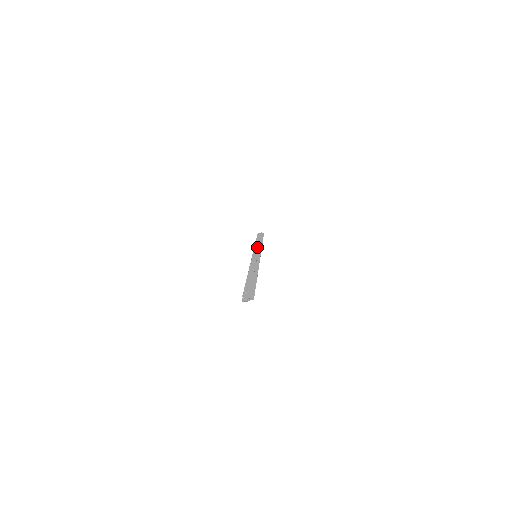
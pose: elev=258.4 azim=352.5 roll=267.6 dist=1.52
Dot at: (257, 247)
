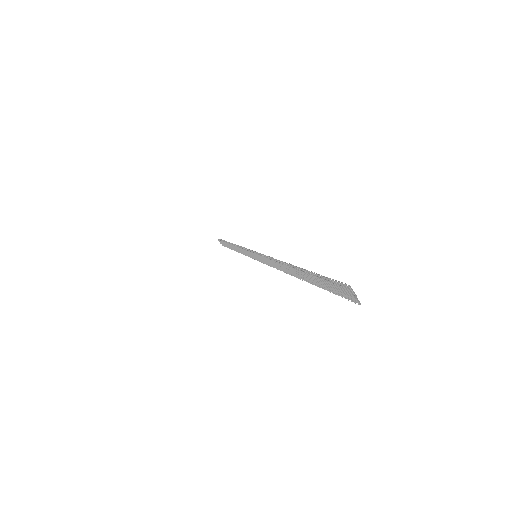
Dot at: occluded
